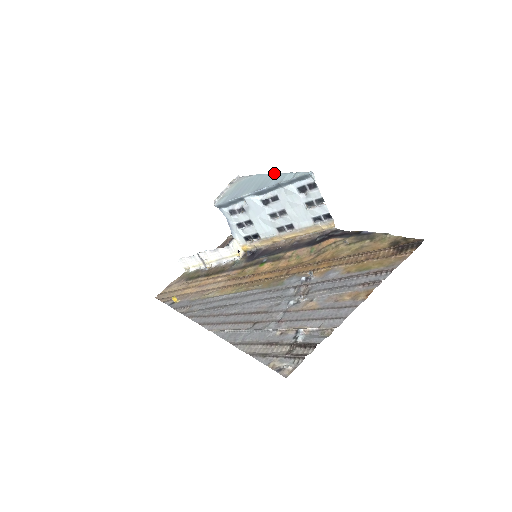
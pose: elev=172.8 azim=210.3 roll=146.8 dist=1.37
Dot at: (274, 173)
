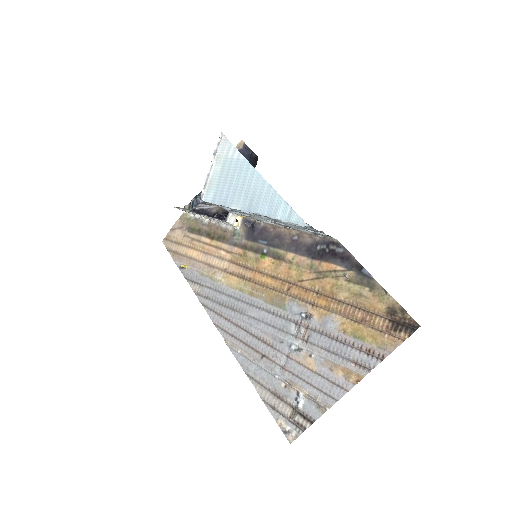
Dot at: (266, 181)
